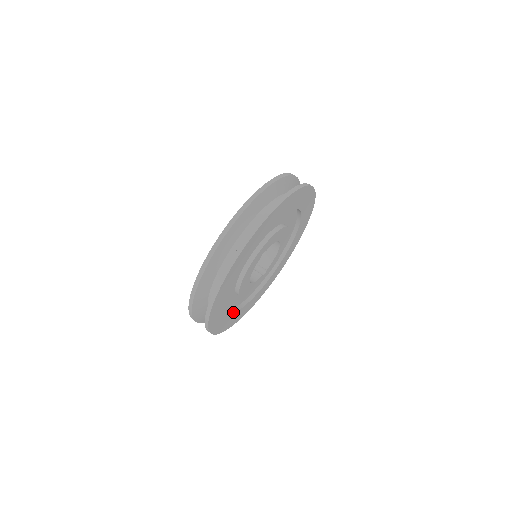
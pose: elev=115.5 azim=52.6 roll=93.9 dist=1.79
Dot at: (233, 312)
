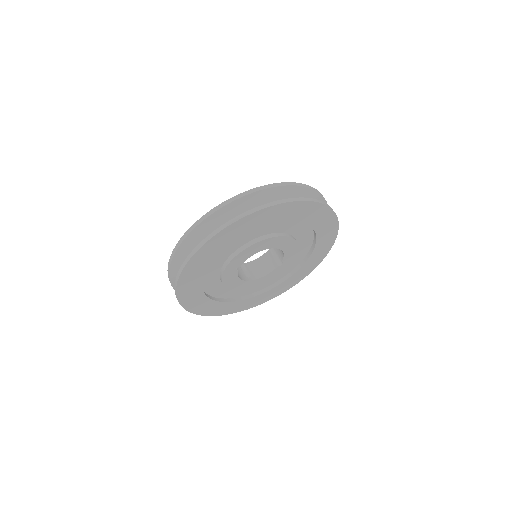
Dot at: (261, 293)
